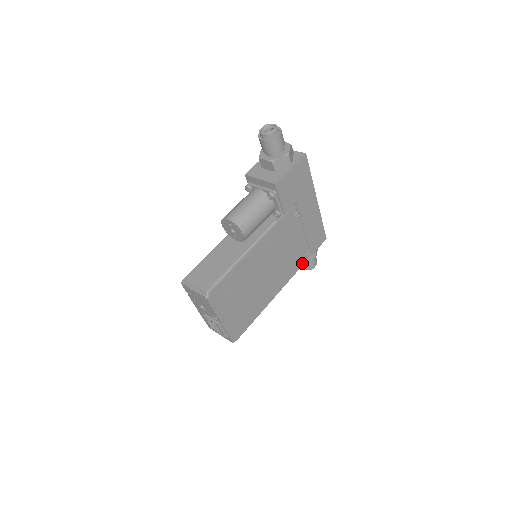
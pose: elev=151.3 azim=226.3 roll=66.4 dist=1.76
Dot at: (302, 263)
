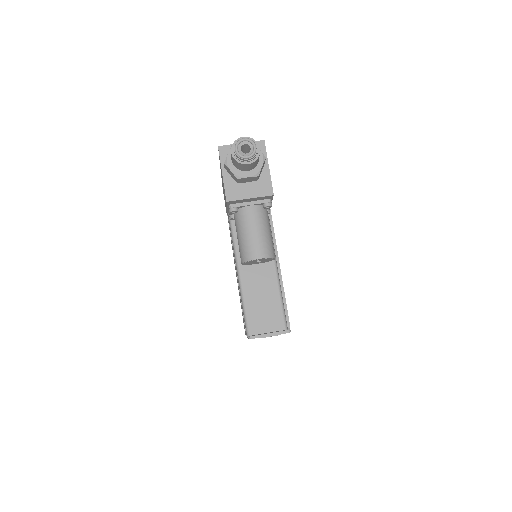
Dot at: occluded
